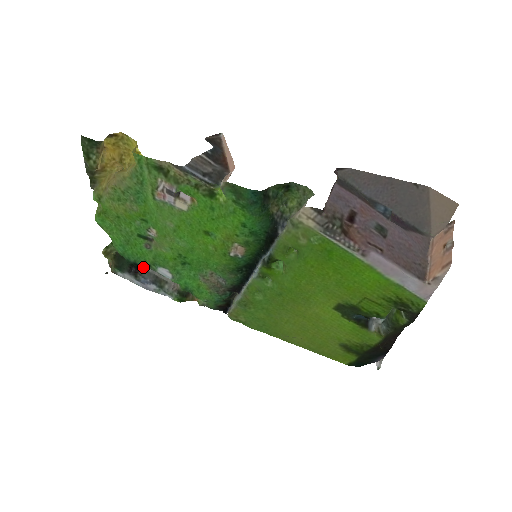
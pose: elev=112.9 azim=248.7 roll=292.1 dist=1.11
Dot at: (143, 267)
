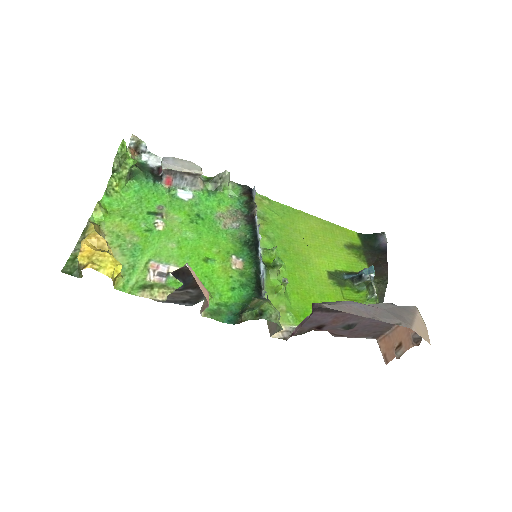
Dot at: (163, 157)
